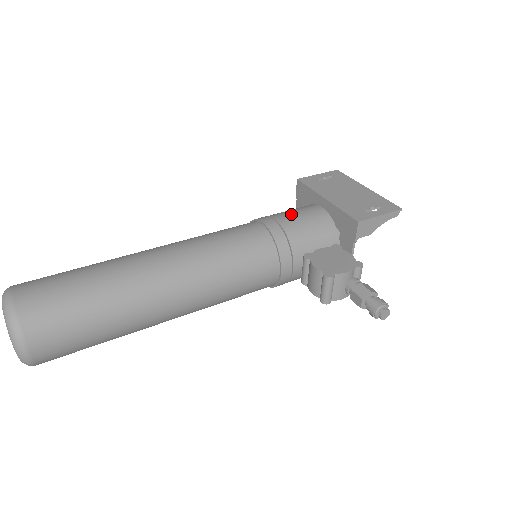
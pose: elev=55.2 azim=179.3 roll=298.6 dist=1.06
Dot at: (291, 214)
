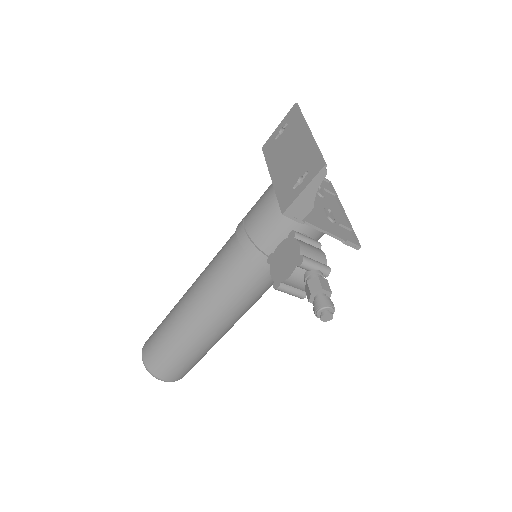
Dot at: (255, 210)
